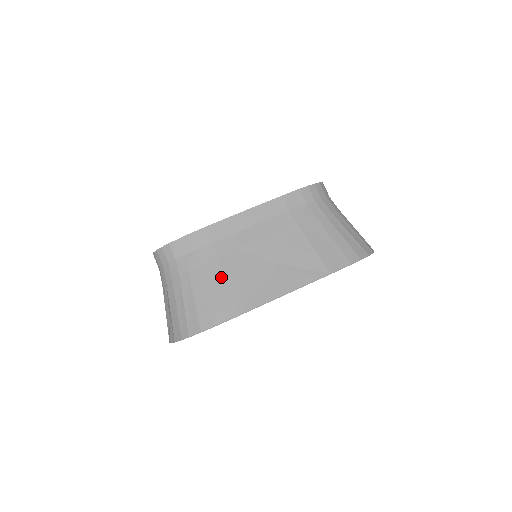
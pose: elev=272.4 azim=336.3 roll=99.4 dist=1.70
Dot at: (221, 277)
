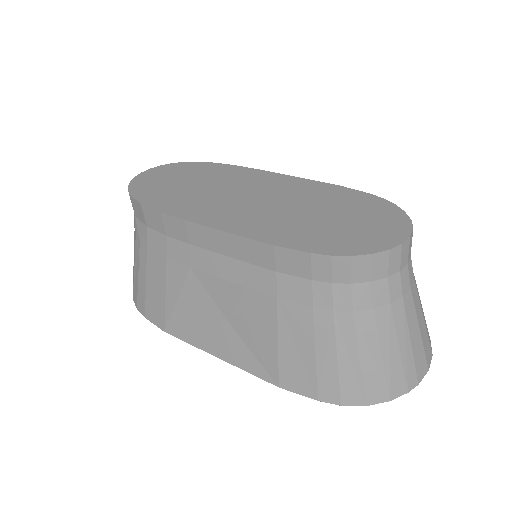
Dot at: (162, 281)
